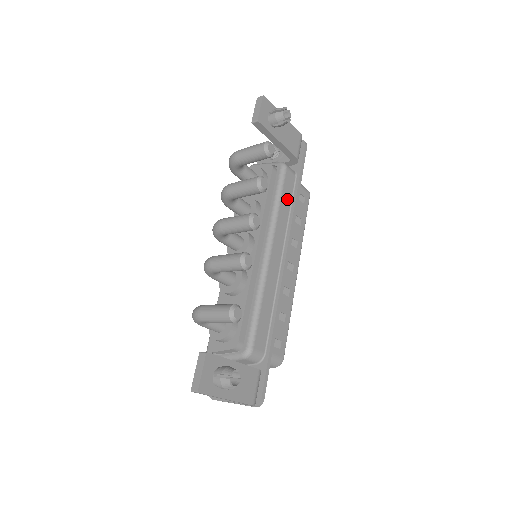
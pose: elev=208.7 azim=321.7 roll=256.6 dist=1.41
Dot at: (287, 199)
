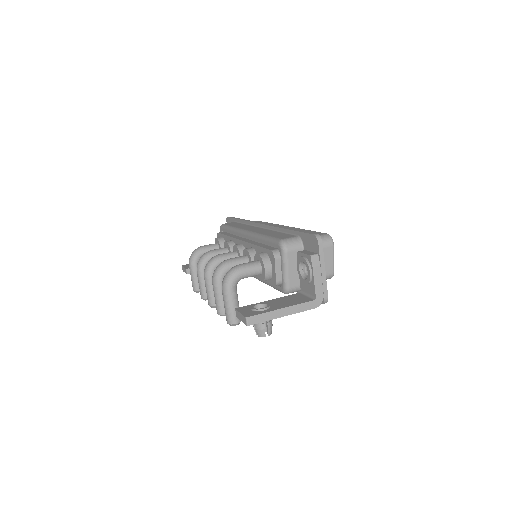
Dot at: occluded
